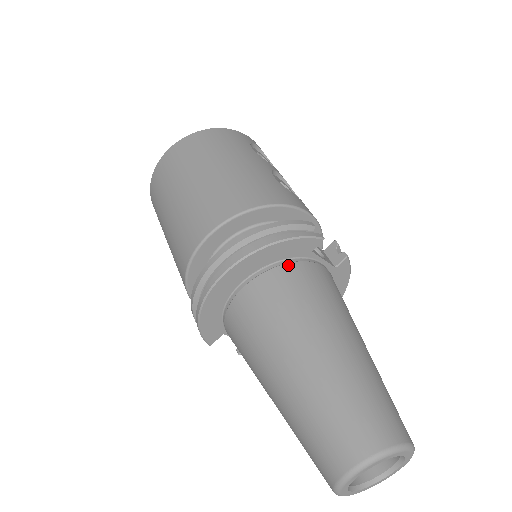
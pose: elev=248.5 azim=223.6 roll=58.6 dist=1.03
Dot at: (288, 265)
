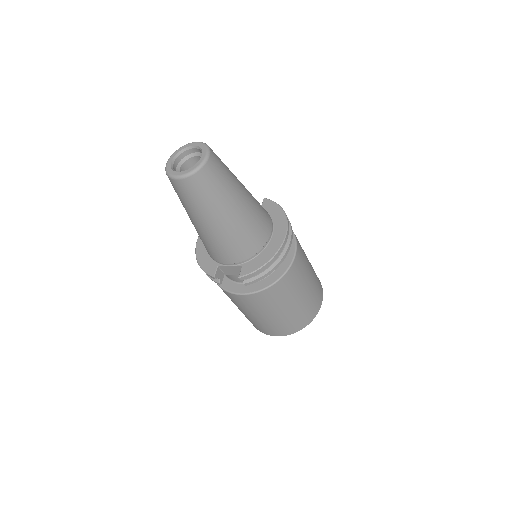
Dot at: occluded
